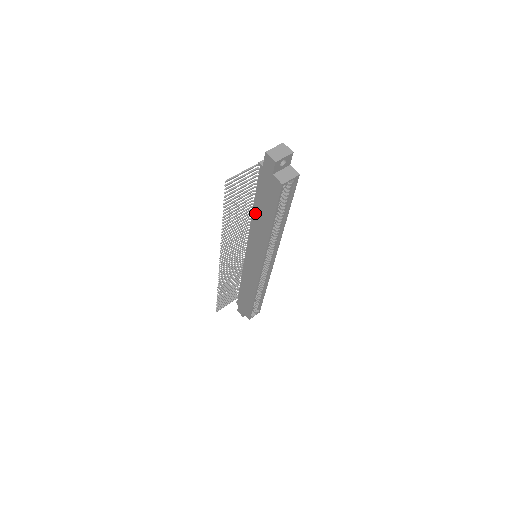
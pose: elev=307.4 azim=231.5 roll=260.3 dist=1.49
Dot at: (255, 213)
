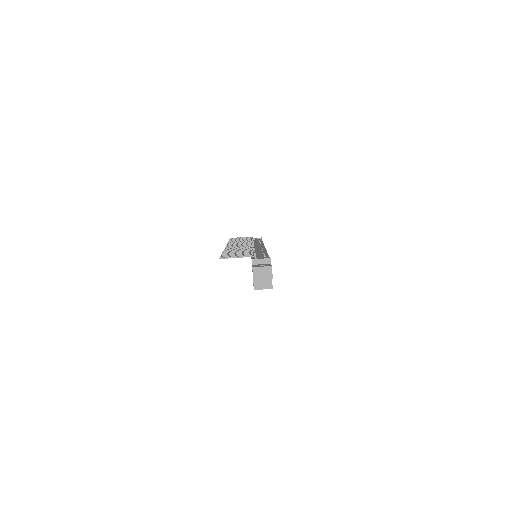
Dot at: occluded
